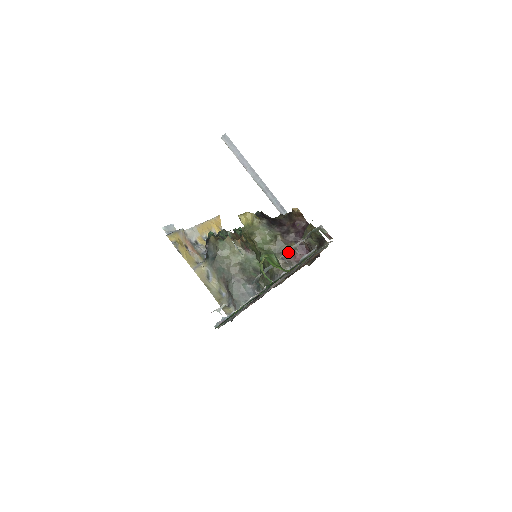
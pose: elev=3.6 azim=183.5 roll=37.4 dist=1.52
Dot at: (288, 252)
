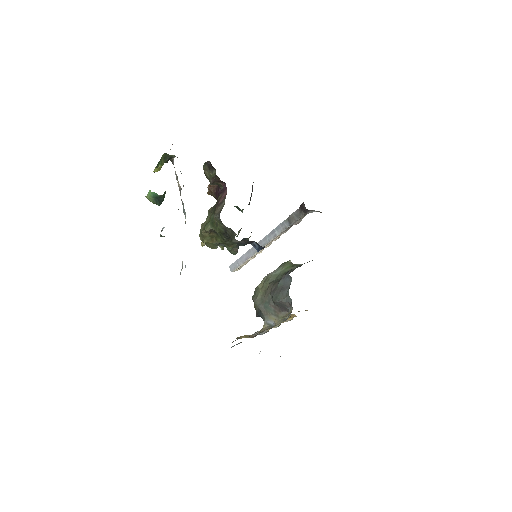
Dot at: (178, 186)
